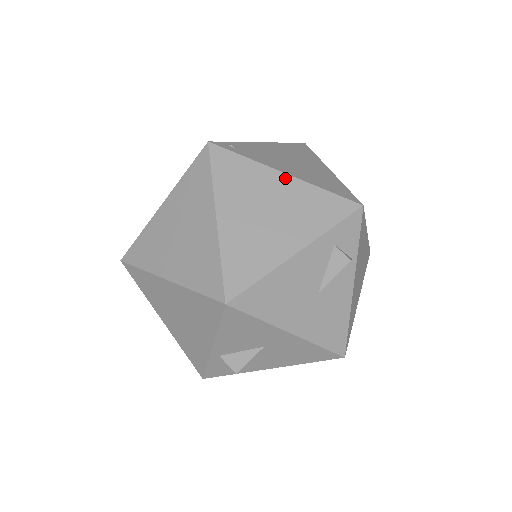
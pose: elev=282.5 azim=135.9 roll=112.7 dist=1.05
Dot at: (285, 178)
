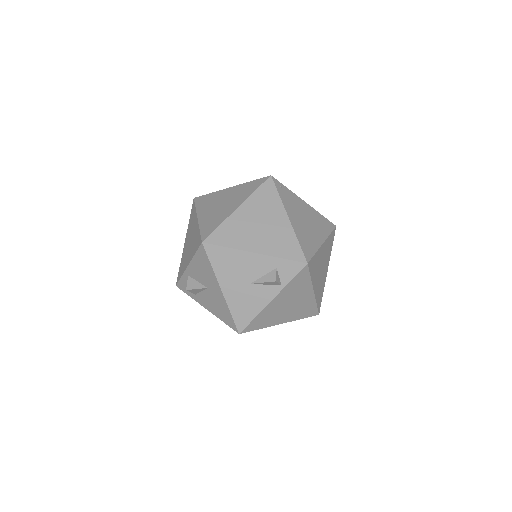
Dot at: (286, 219)
